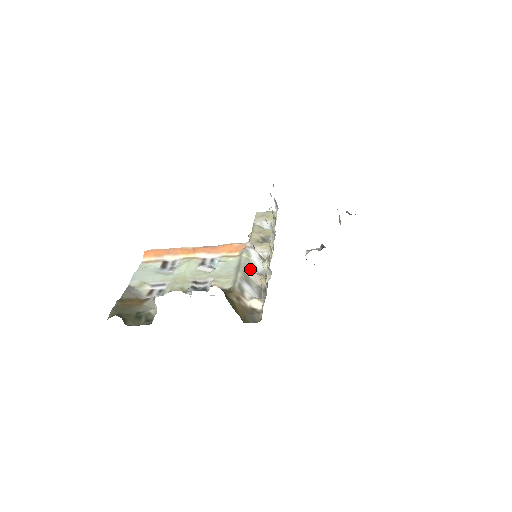
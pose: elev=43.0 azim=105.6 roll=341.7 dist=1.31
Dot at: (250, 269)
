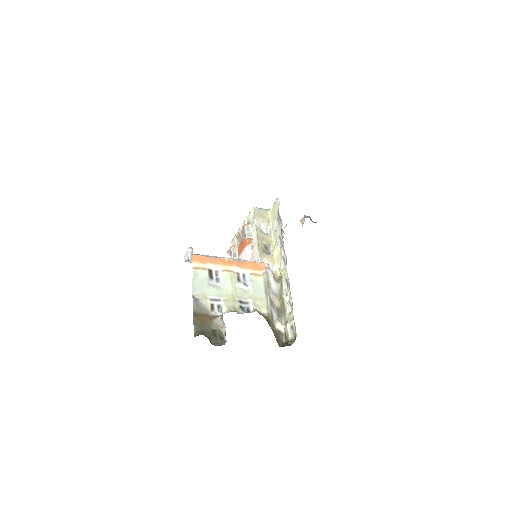
Dot at: (270, 291)
